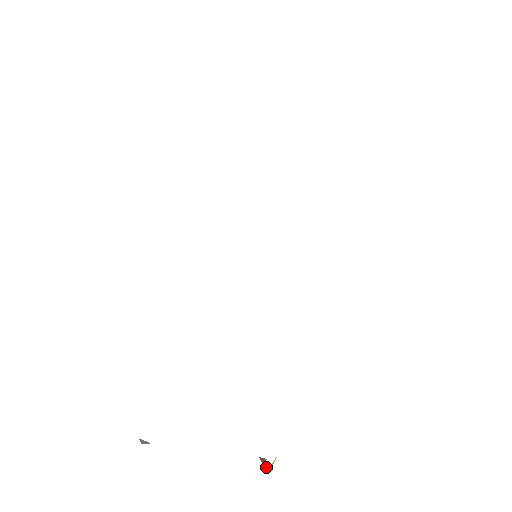
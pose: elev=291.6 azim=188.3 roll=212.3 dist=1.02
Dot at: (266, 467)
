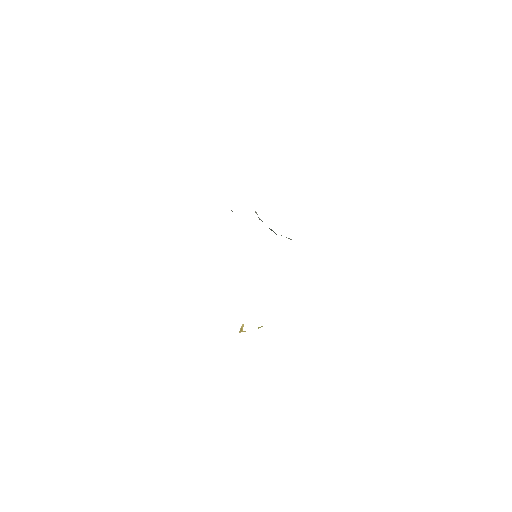
Dot at: occluded
